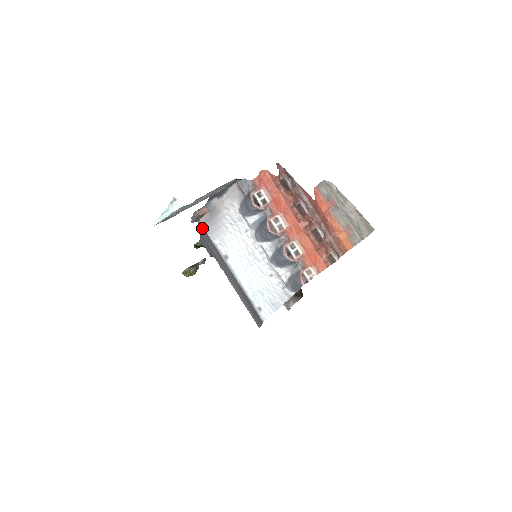
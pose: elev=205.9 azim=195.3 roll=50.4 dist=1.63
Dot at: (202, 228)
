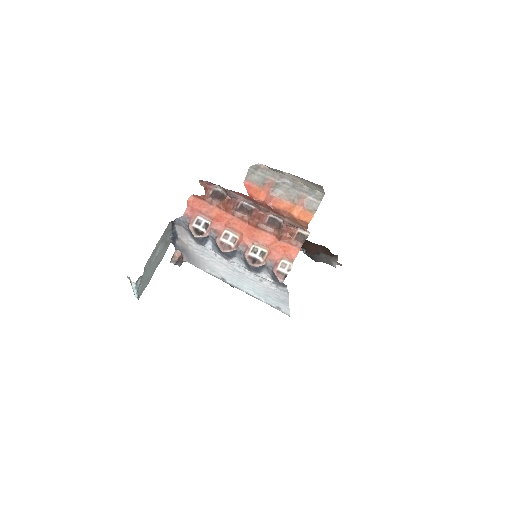
Dot at: occluded
